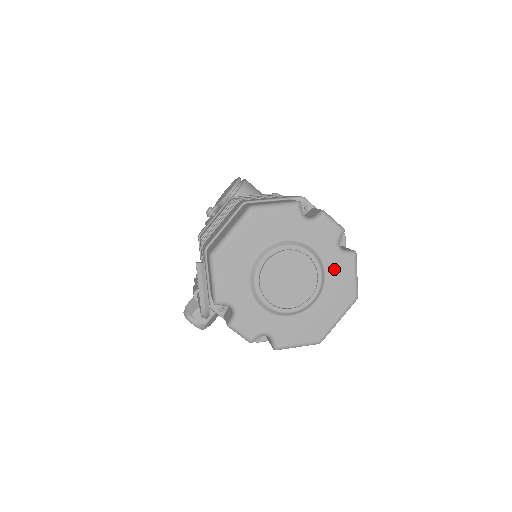
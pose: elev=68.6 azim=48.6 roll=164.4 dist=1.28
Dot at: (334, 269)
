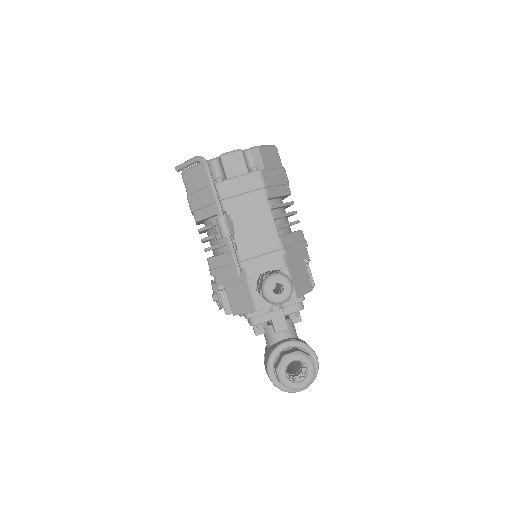
Dot at: occluded
